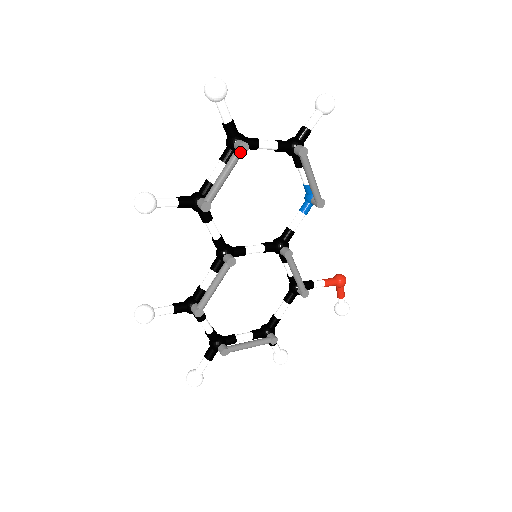
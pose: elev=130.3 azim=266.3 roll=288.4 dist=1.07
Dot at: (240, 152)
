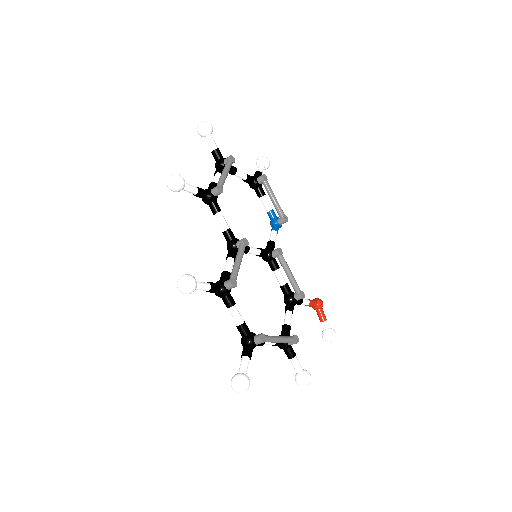
Dot at: (231, 161)
